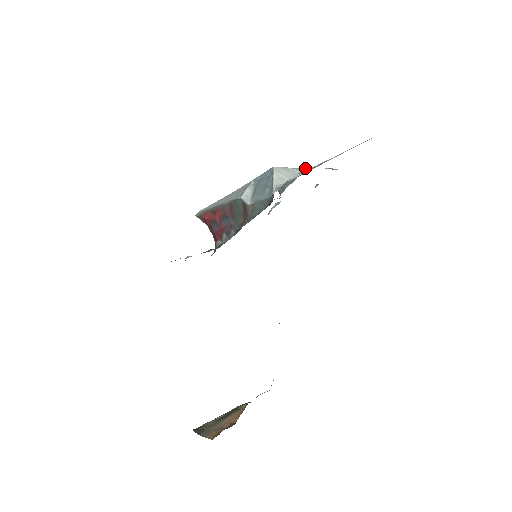
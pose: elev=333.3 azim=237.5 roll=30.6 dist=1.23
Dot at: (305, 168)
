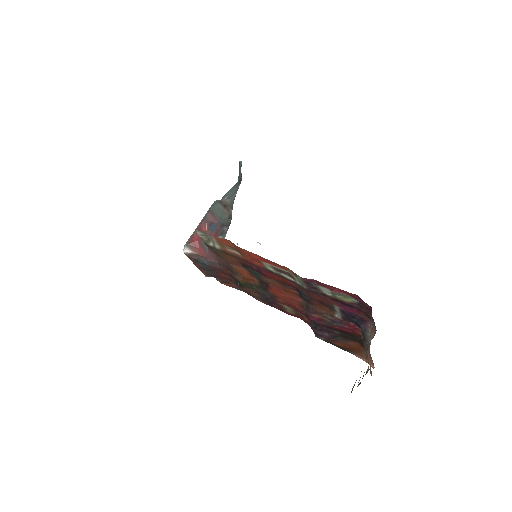
Dot at: occluded
